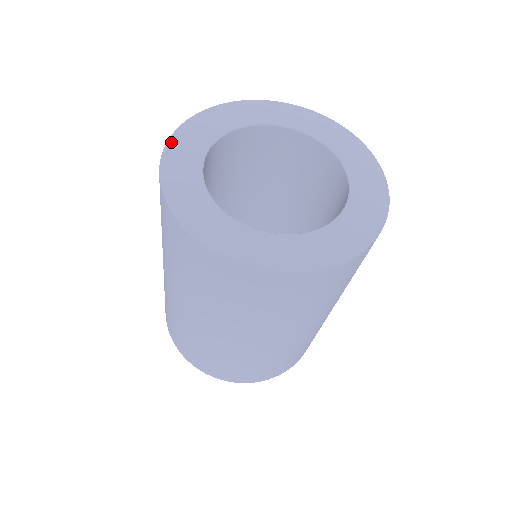
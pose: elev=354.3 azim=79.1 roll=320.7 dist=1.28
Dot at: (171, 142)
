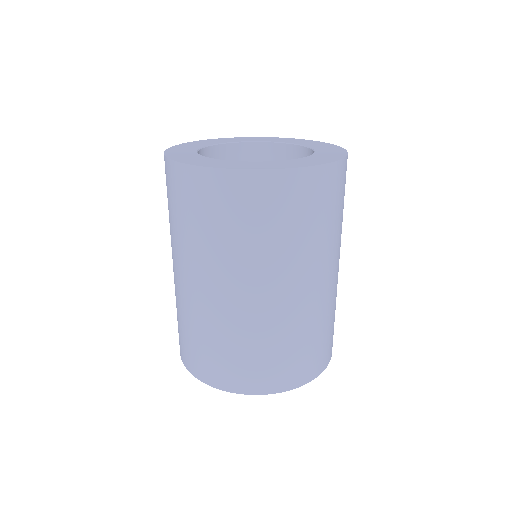
Dot at: (211, 139)
